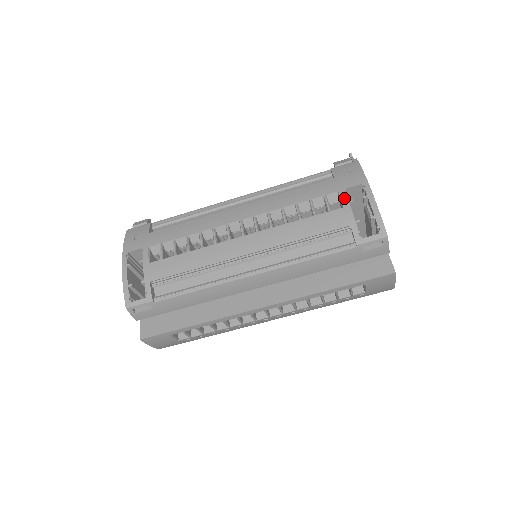
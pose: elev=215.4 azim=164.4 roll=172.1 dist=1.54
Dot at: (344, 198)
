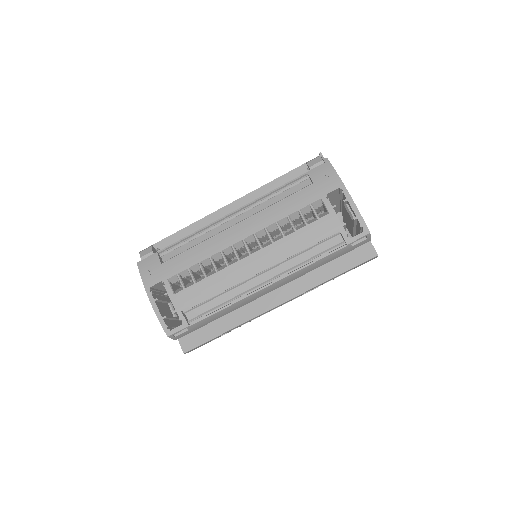
Dot at: (328, 204)
